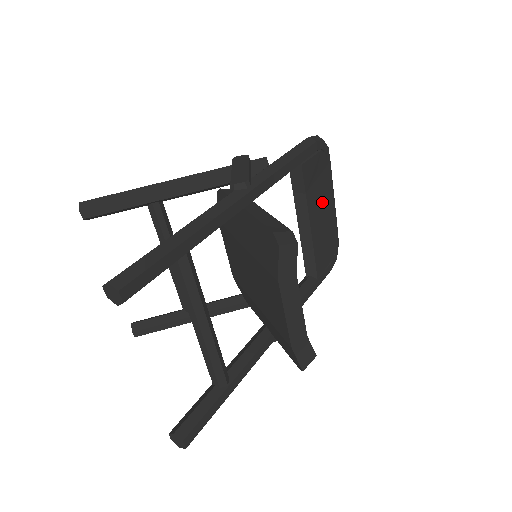
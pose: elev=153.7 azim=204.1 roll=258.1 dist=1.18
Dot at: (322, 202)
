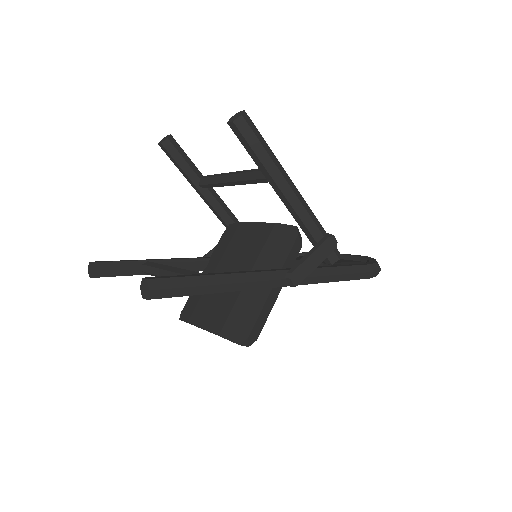
Dot at: occluded
